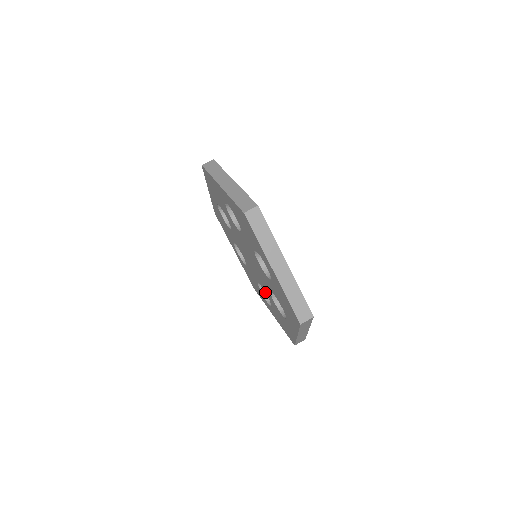
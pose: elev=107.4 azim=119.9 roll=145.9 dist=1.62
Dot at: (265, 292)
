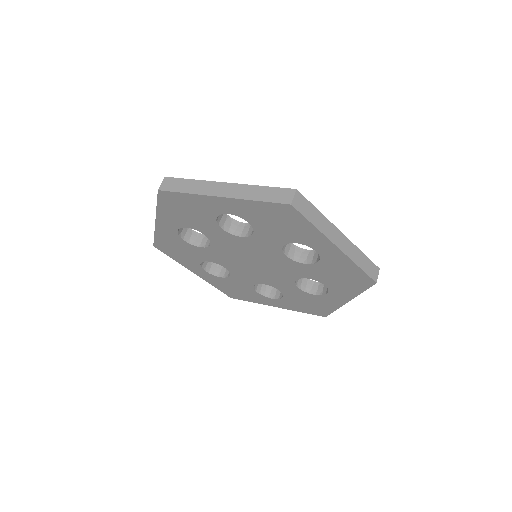
Dot at: (274, 287)
